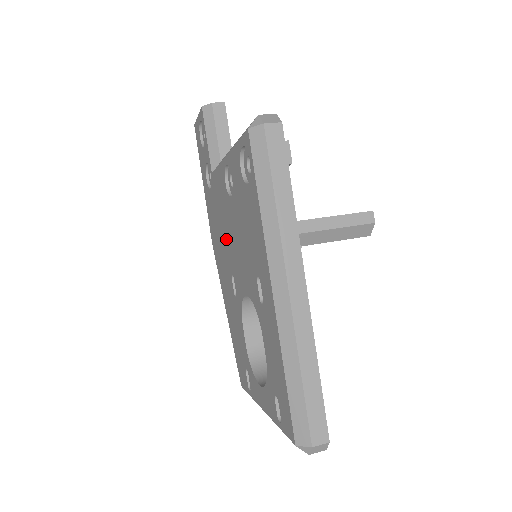
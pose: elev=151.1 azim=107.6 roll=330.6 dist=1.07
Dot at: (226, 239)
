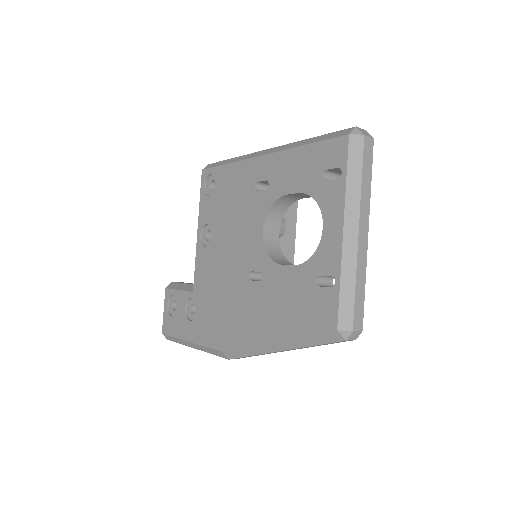
Dot at: (228, 276)
